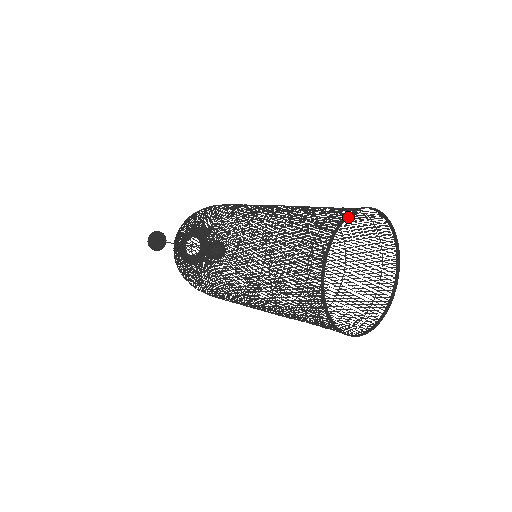
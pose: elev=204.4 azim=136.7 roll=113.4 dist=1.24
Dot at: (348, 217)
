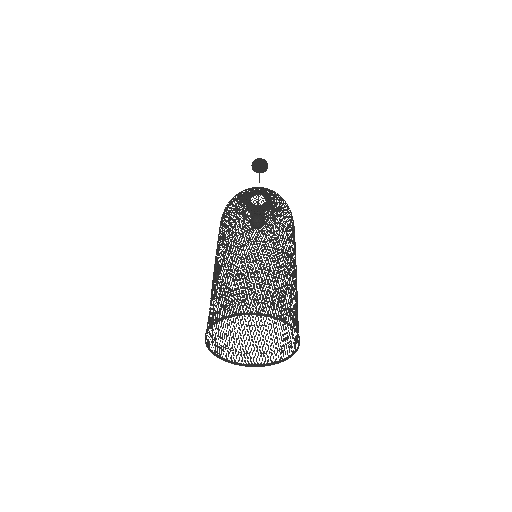
Dot at: (260, 285)
